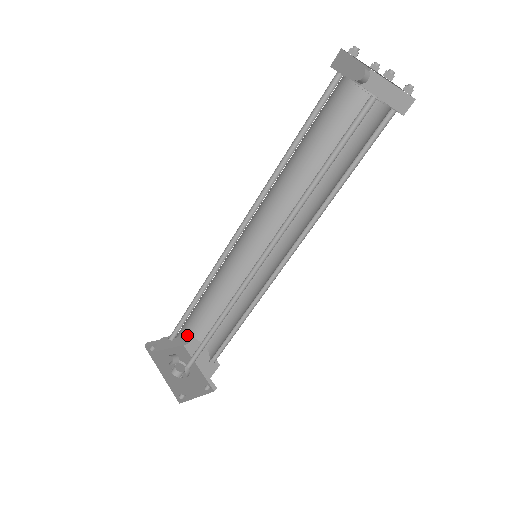
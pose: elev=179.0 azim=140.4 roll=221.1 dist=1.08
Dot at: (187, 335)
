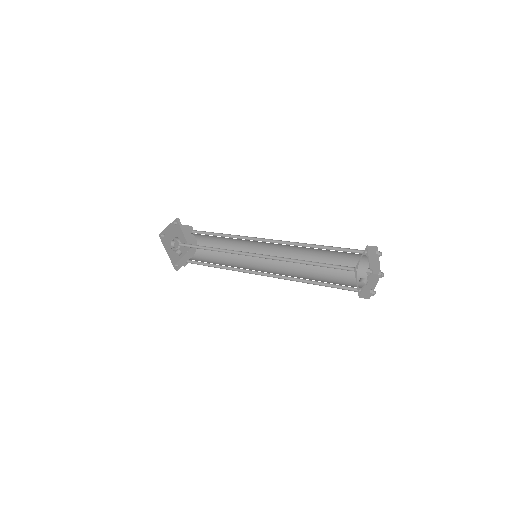
Dot at: occluded
